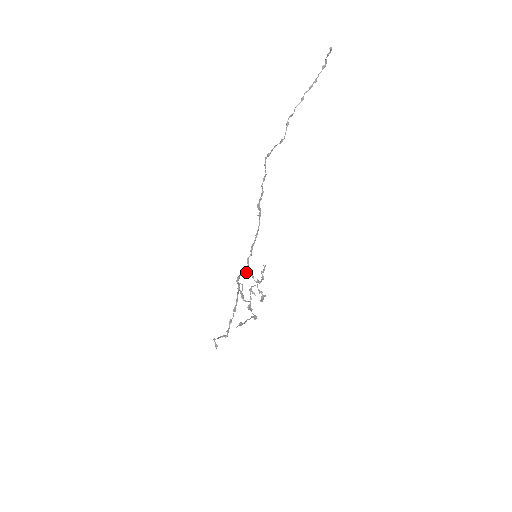
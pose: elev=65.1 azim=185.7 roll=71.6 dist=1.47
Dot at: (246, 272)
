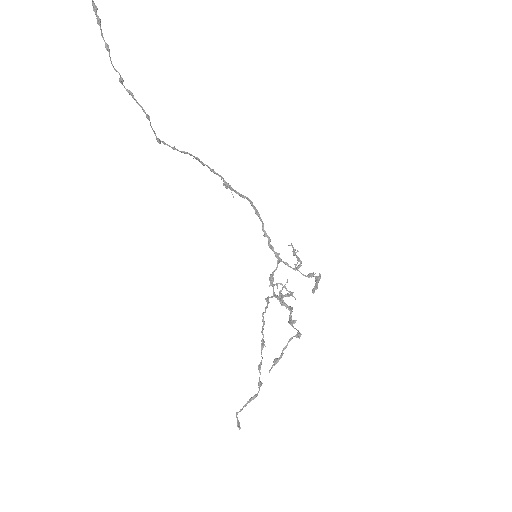
Dot at: (279, 262)
